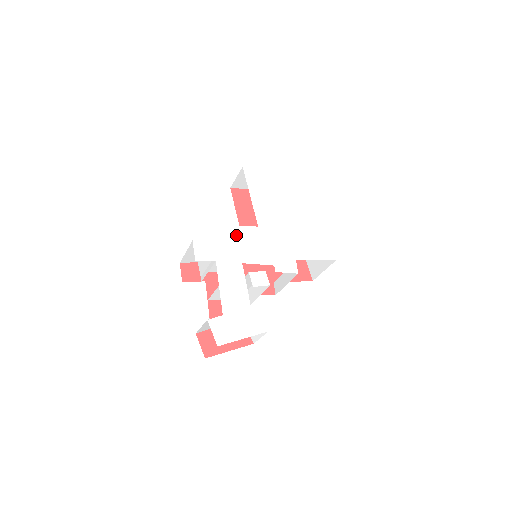
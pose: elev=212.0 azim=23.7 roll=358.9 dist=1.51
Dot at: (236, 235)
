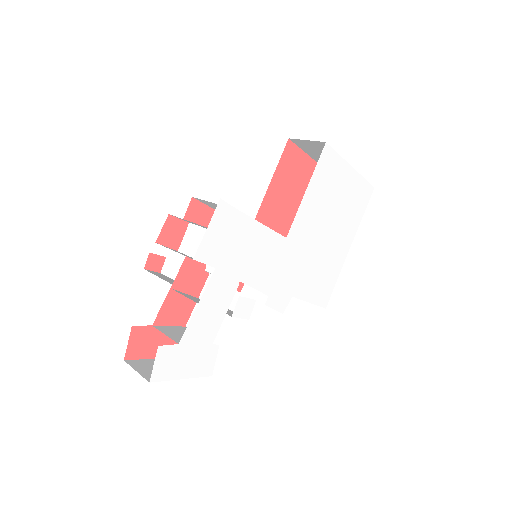
Dot at: (258, 240)
